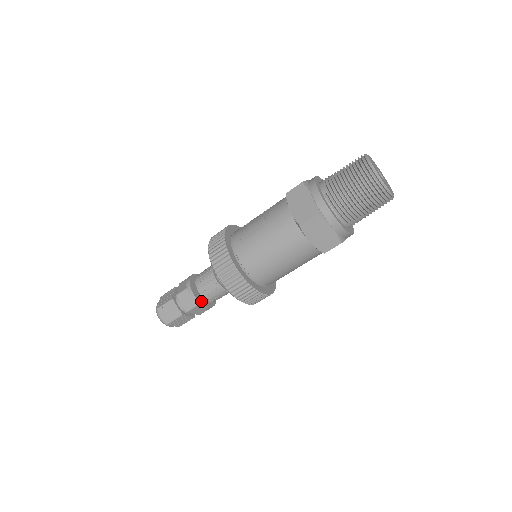
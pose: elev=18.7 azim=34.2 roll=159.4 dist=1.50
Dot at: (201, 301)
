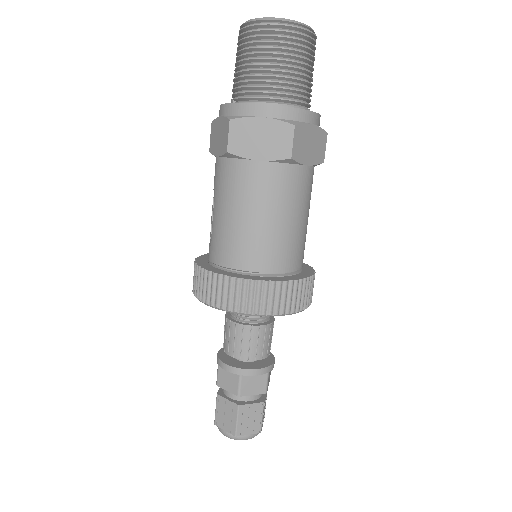
Dot at: (242, 367)
